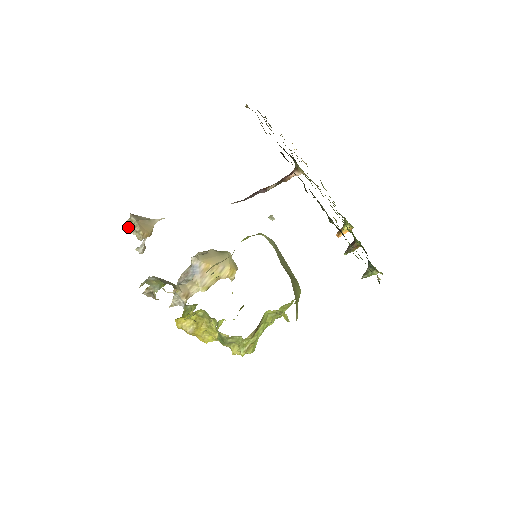
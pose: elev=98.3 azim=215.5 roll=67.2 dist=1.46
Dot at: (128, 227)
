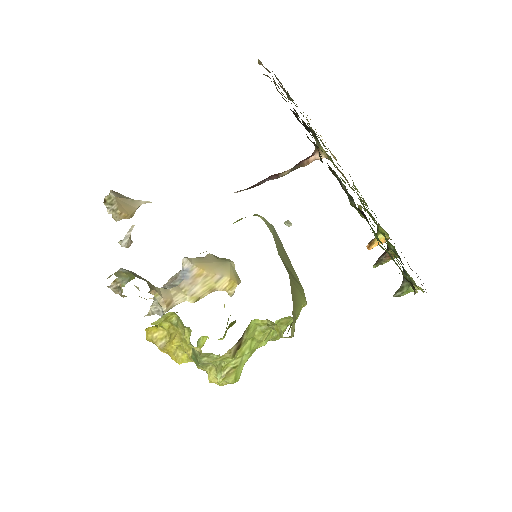
Dot at: (105, 205)
